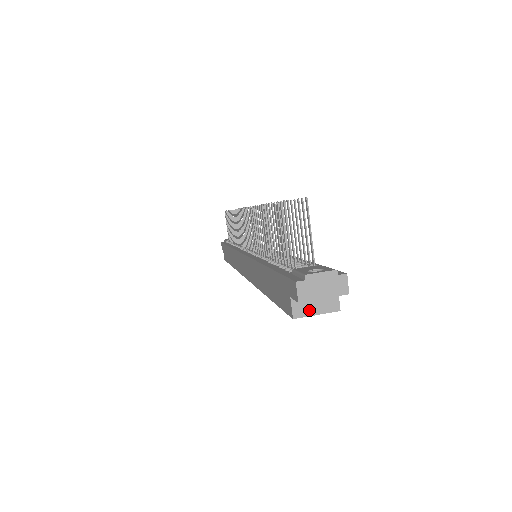
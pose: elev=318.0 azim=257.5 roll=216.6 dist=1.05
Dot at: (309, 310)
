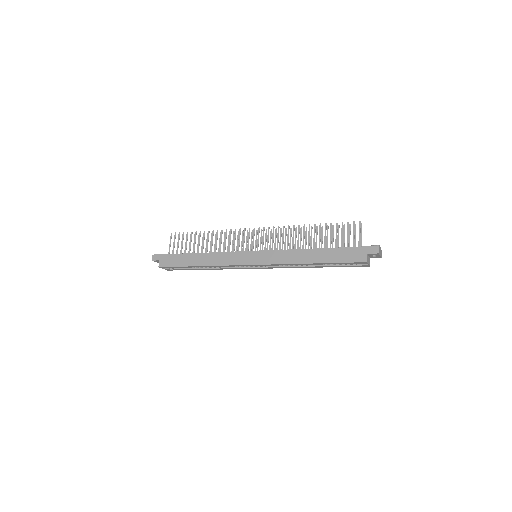
Dot at: (368, 261)
